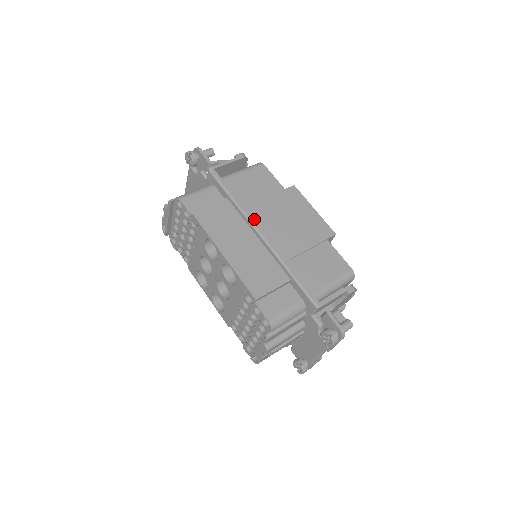
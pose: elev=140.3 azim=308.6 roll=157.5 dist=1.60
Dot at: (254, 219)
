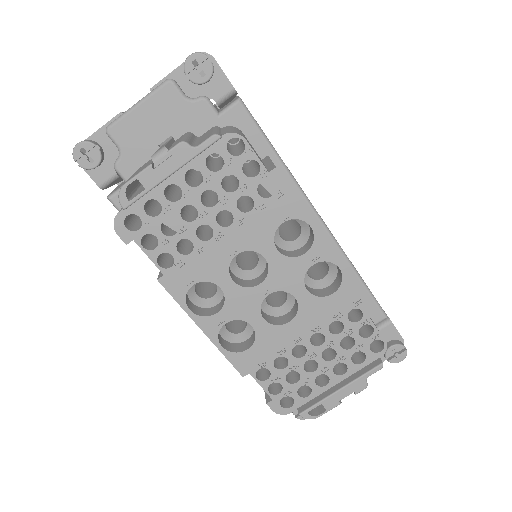
Dot at: occluded
